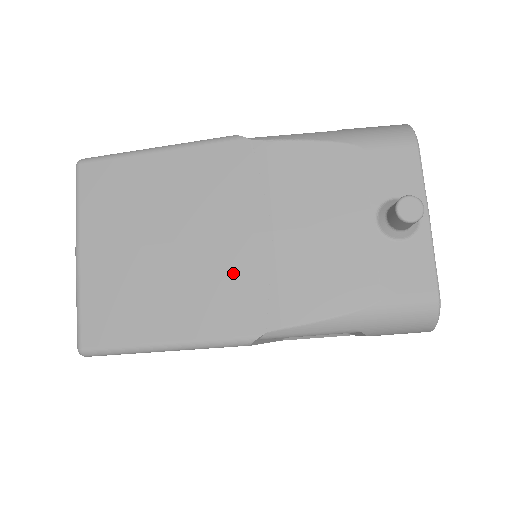
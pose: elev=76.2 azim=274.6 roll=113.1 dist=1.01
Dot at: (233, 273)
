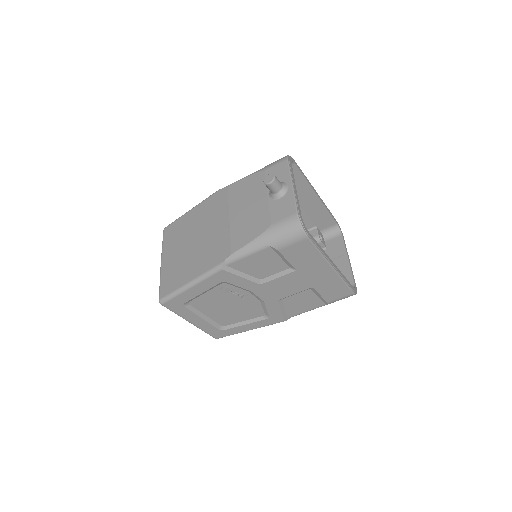
Dot at: (214, 241)
